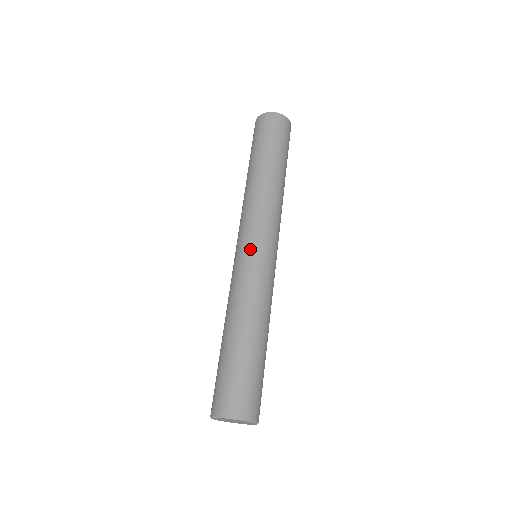
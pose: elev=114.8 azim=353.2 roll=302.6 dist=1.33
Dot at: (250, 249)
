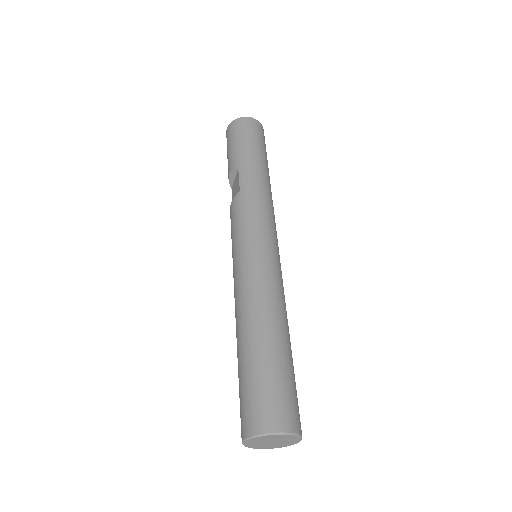
Dot at: (270, 246)
